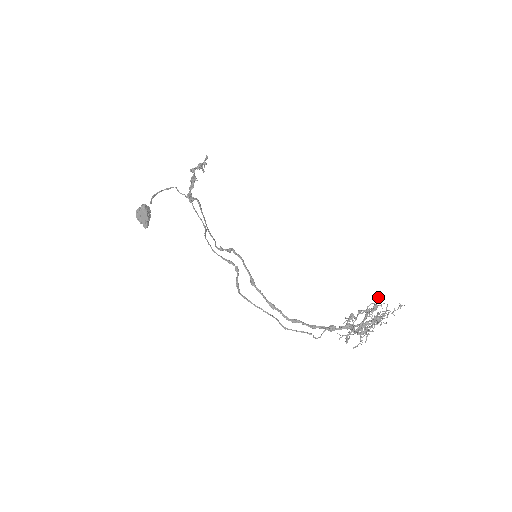
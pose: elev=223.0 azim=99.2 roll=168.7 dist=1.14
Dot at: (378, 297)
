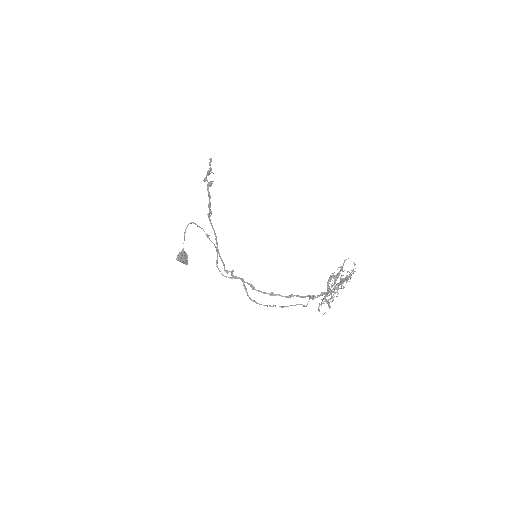
Dot at: occluded
